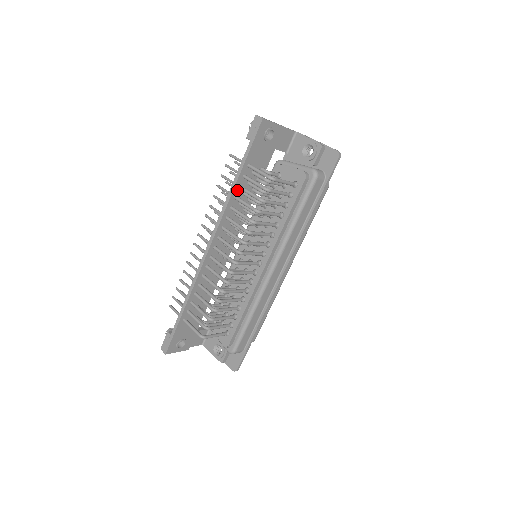
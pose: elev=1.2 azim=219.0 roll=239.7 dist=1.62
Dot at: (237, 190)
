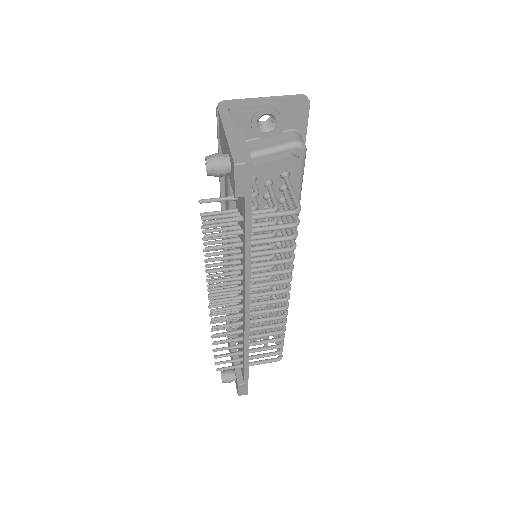
Dot at: occluded
